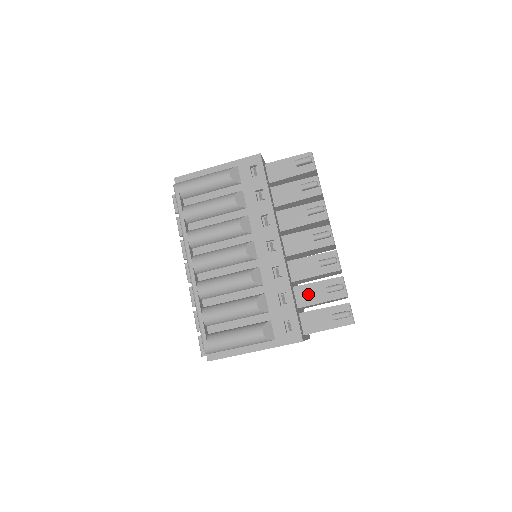
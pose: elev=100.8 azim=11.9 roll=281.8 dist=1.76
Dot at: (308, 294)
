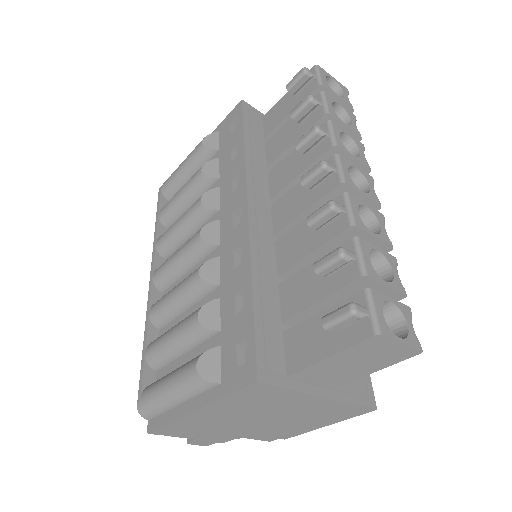
Dot at: (298, 290)
